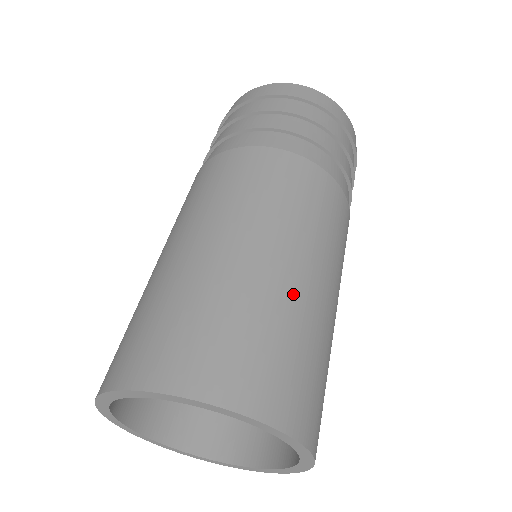
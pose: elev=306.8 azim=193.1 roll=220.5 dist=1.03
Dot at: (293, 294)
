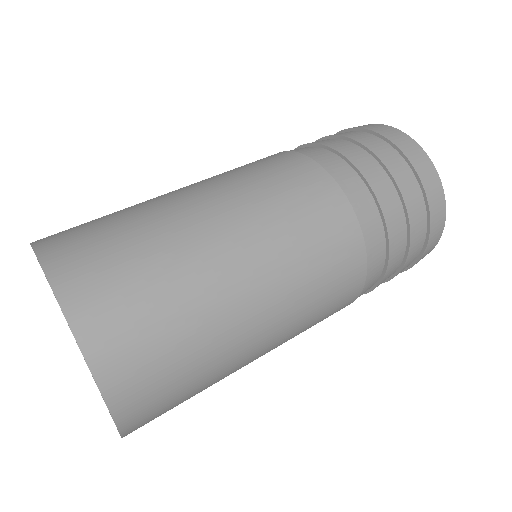
Dot at: (233, 358)
